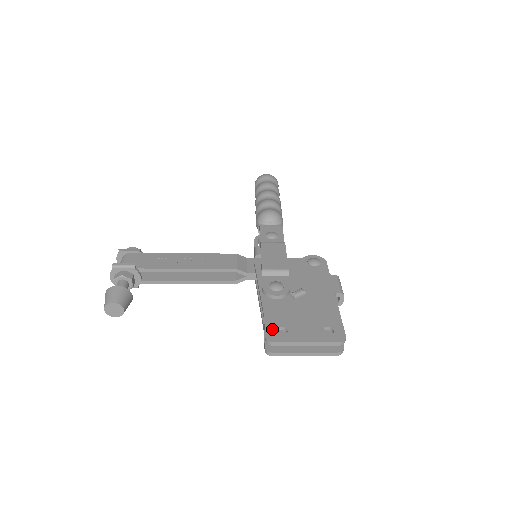
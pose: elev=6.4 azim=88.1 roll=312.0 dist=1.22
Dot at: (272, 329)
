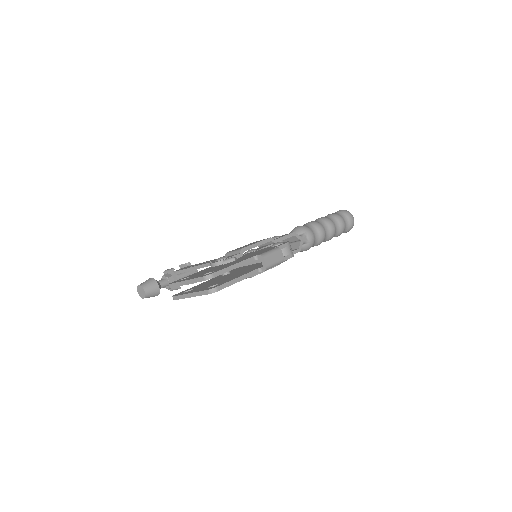
Dot at: (181, 279)
